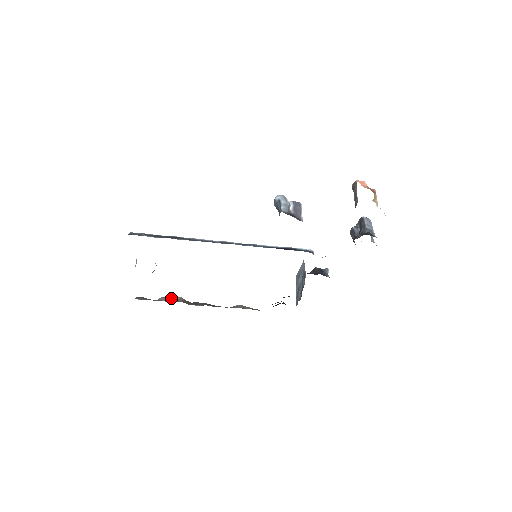
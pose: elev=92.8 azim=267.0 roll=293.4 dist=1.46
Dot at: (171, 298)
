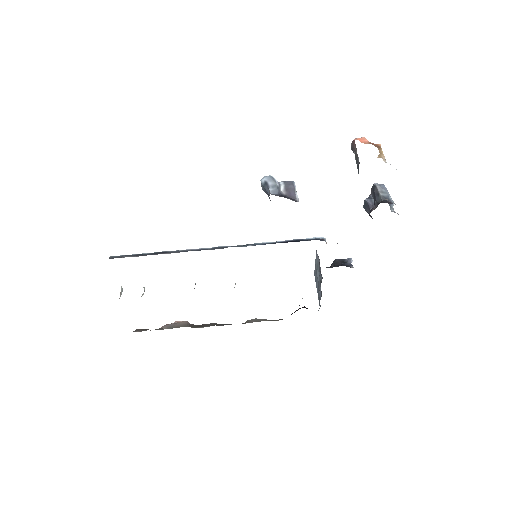
Dot at: (174, 324)
